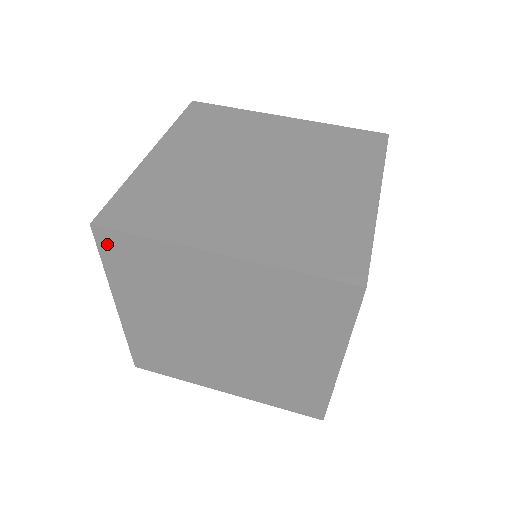
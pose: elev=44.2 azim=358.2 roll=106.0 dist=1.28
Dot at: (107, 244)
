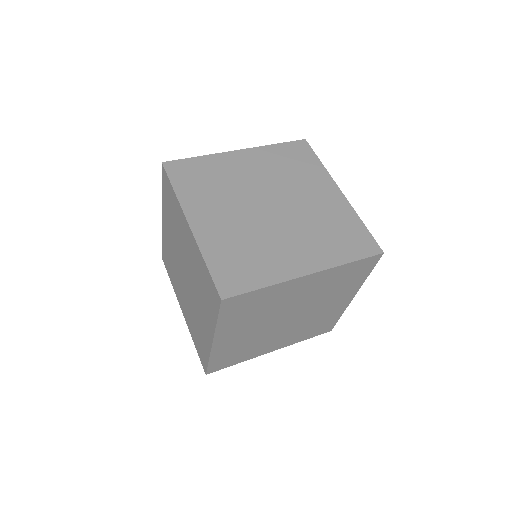
Dot at: (228, 306)
